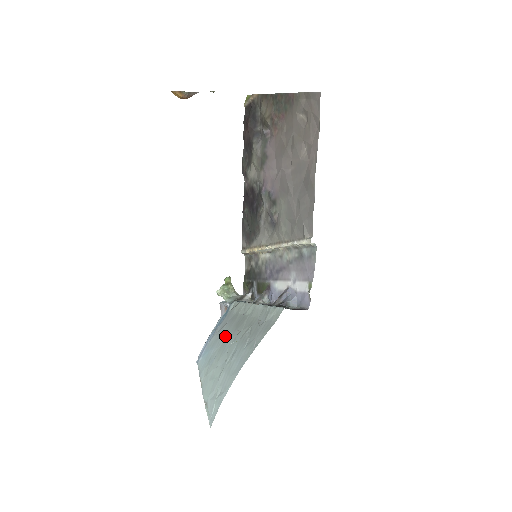
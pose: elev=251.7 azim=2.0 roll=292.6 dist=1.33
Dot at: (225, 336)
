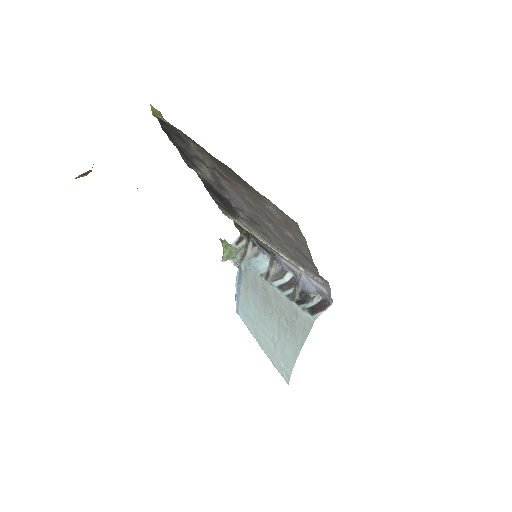
Dot at: (257, 306)
